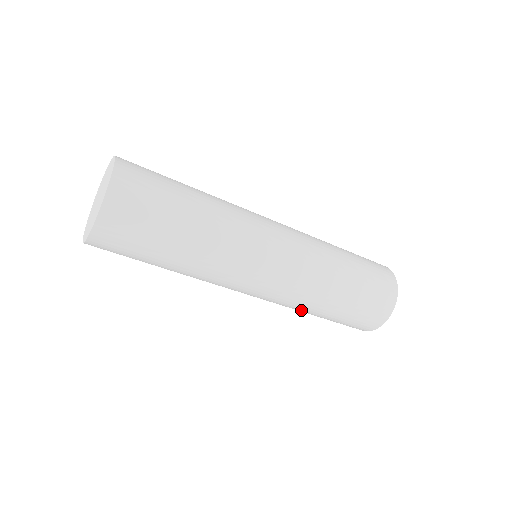
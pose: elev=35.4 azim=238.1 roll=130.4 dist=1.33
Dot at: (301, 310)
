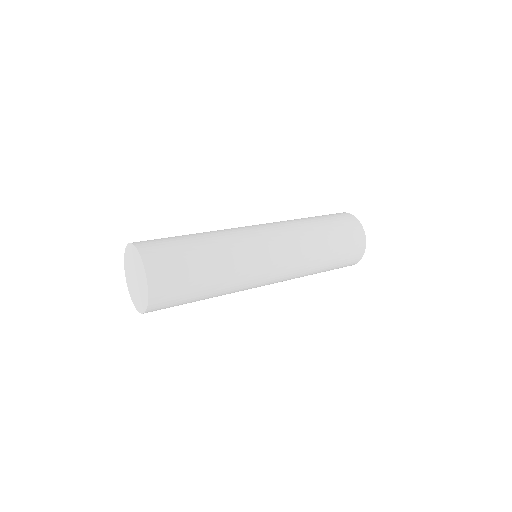
Dot at: occluded
